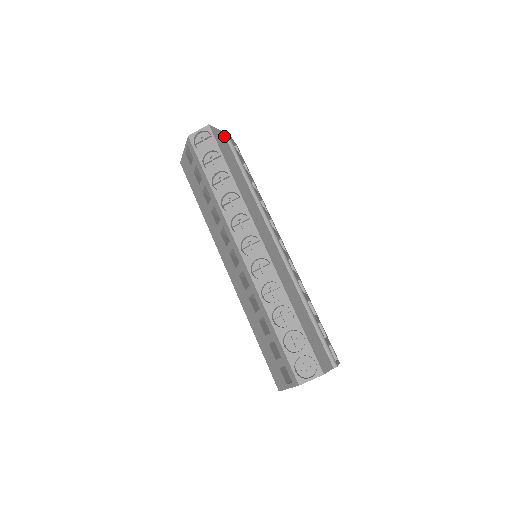
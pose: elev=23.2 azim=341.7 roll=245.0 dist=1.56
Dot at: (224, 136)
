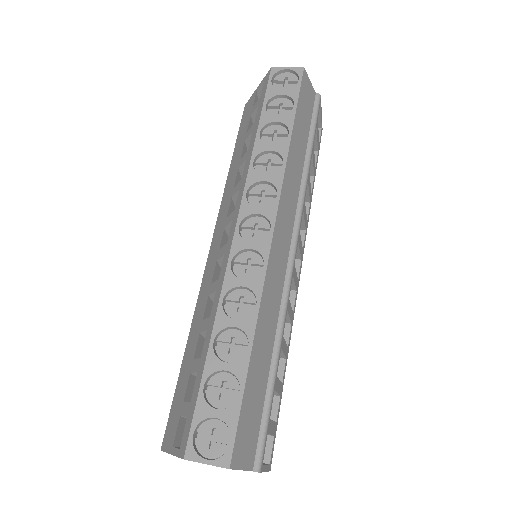
Dot at: (314, 98)
